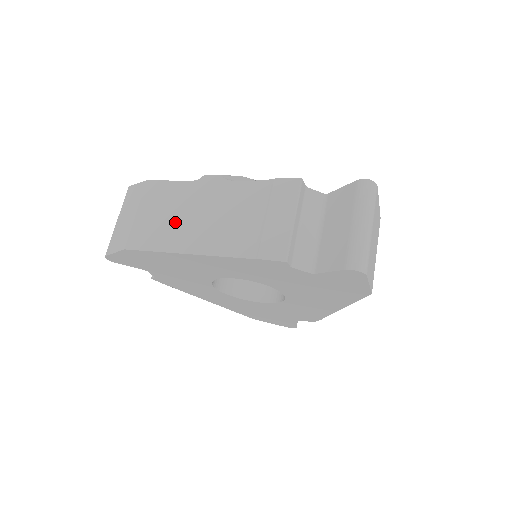
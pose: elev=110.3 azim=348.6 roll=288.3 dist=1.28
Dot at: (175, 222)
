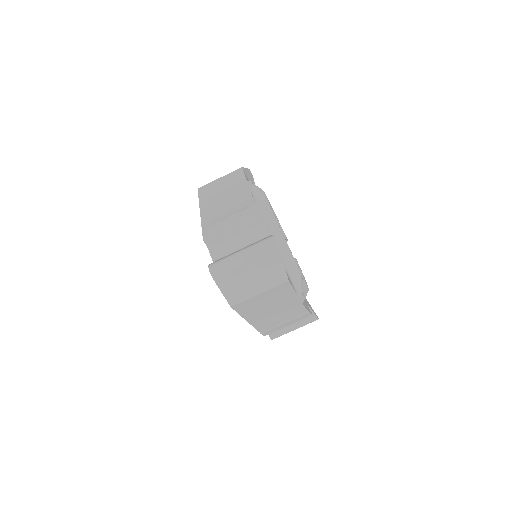
Dot at: (218, 192)
